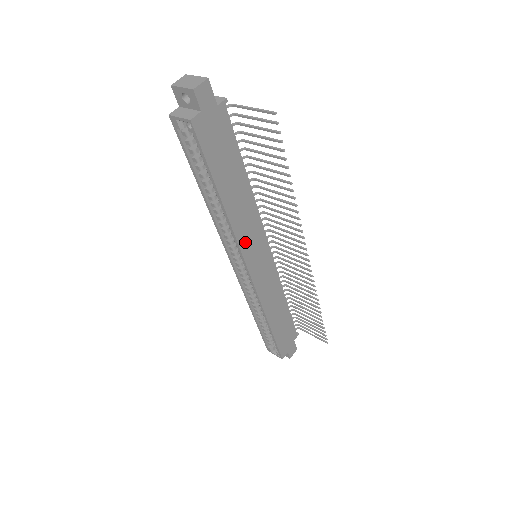
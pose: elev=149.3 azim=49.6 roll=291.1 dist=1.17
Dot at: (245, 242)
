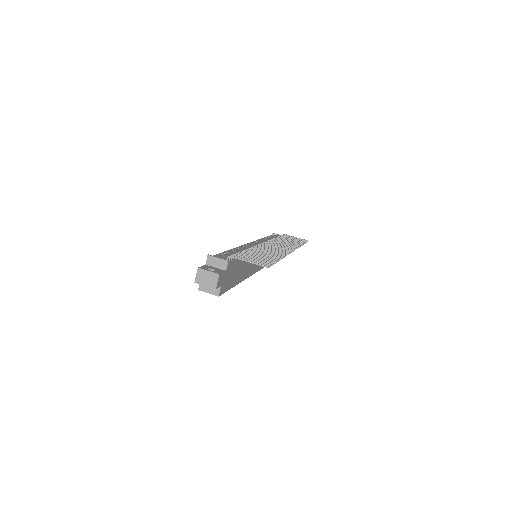
Dot at: (252, 270)
